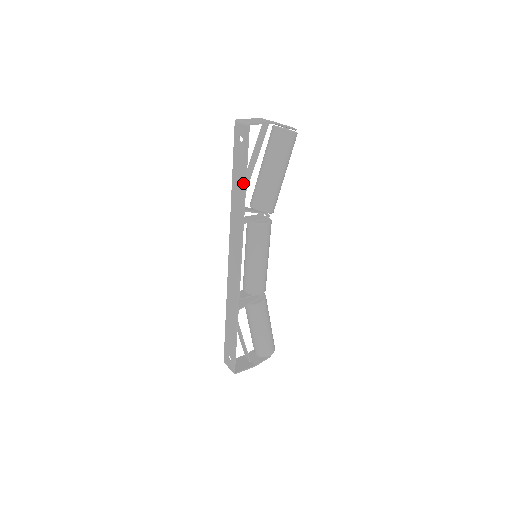
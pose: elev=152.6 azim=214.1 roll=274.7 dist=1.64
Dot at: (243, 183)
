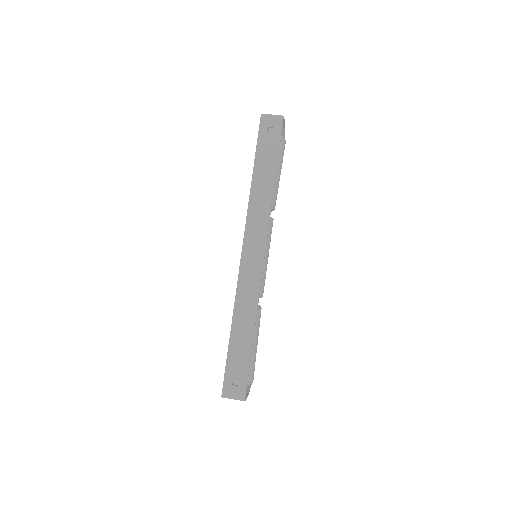
Dot at: (274, 169)
